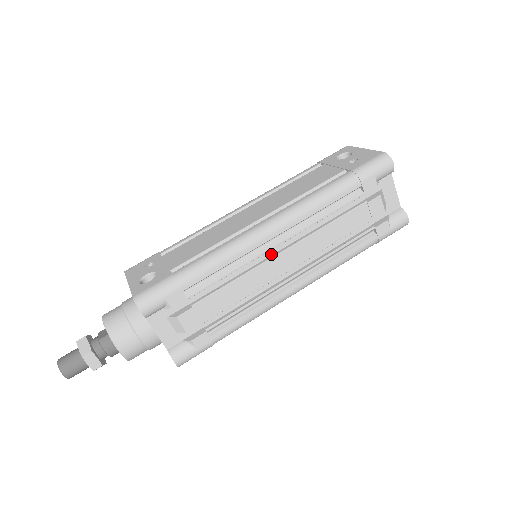
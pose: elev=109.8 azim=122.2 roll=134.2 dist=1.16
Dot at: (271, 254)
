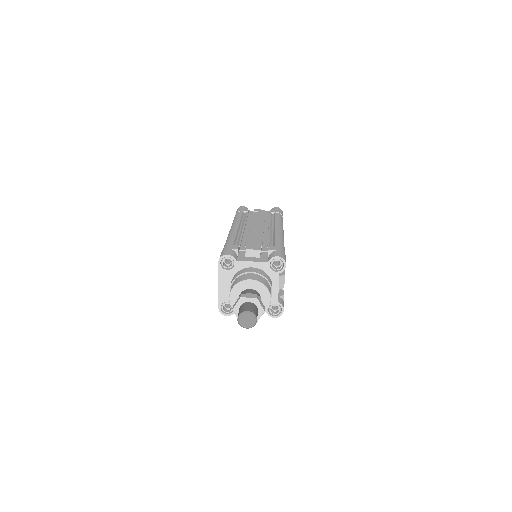
Dot at: occluded
